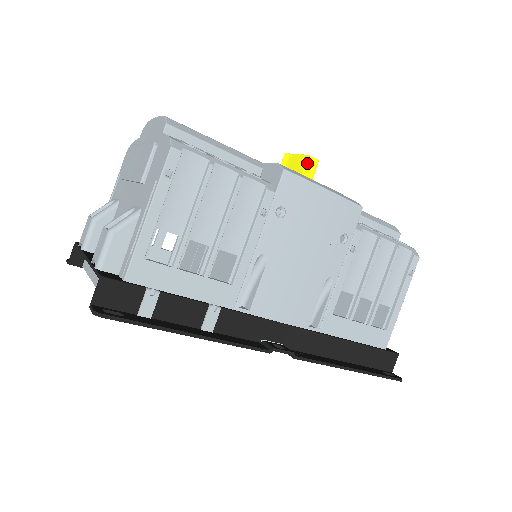
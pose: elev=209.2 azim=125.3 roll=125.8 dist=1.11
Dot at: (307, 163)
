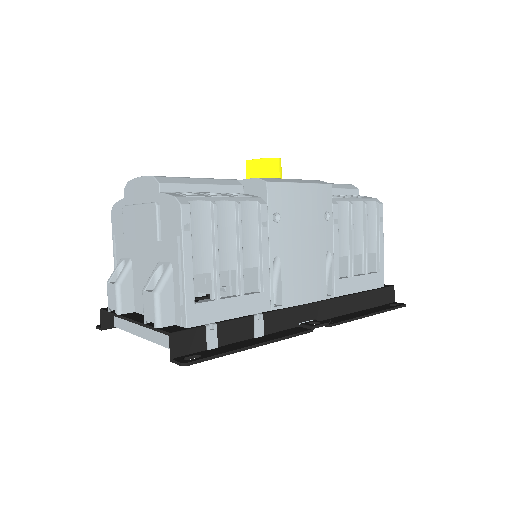
Dot at: (273, 165)
